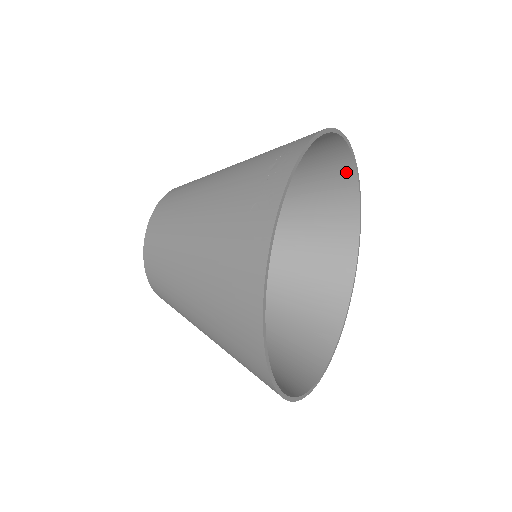
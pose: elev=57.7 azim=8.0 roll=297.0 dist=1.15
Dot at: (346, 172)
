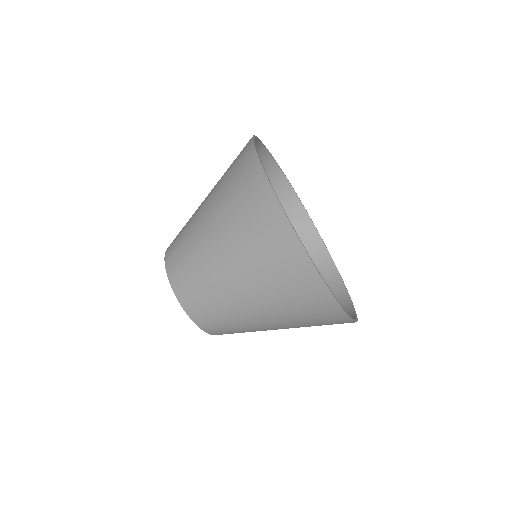
Dot at: (268, 164)
